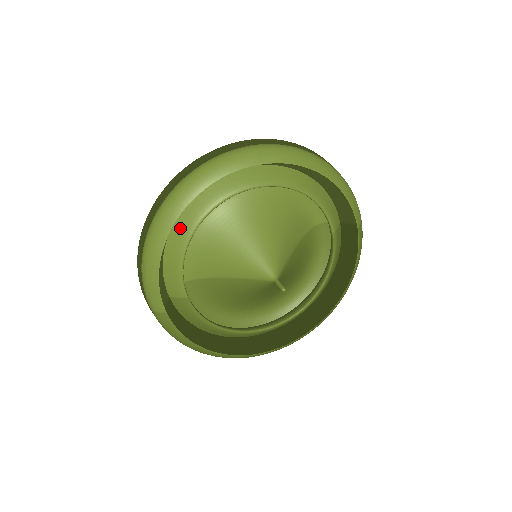
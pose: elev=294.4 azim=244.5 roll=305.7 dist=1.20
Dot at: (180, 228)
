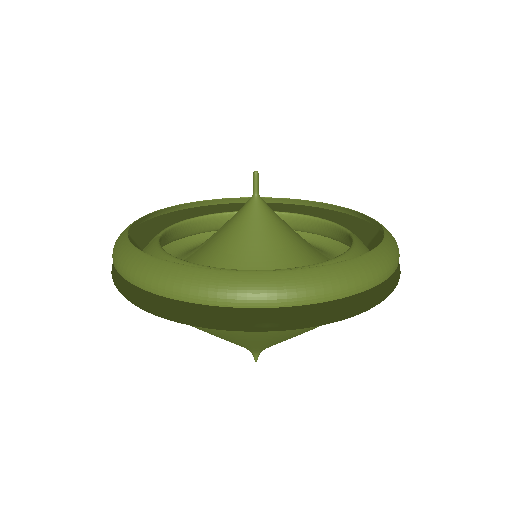
Dot at: occluded
